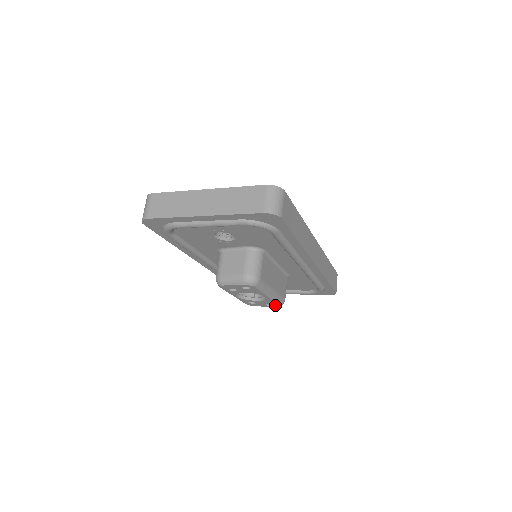
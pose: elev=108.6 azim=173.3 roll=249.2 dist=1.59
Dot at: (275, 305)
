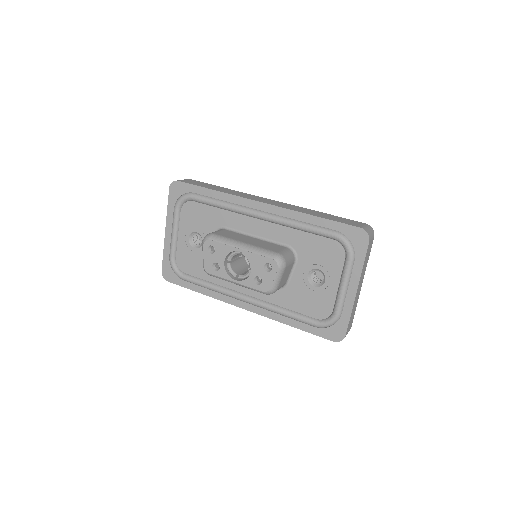
Dot at: (270, 262)
